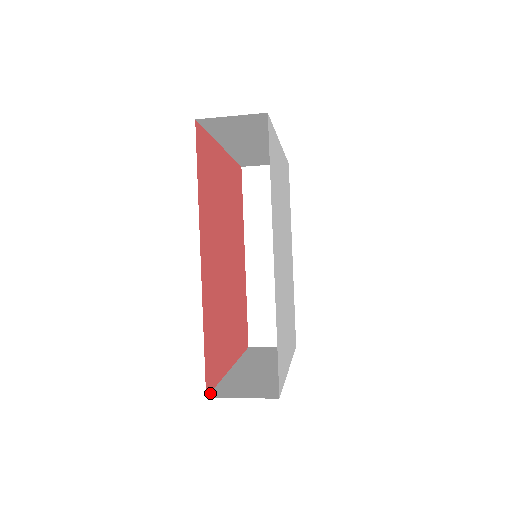
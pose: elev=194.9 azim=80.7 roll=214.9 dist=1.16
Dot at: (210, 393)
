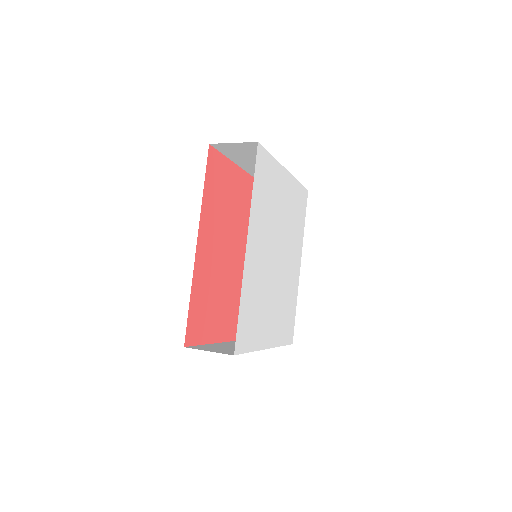
Dot at: (190, 346)
